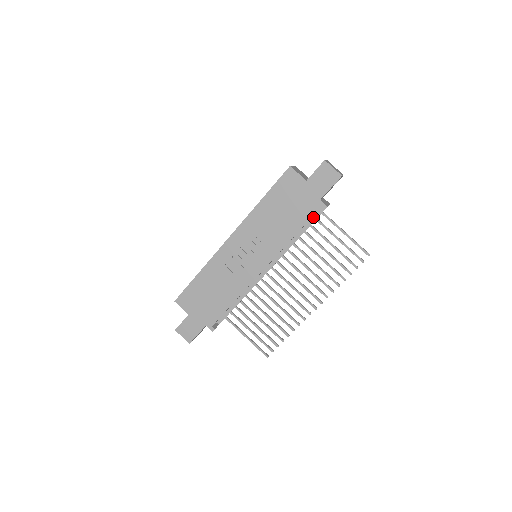
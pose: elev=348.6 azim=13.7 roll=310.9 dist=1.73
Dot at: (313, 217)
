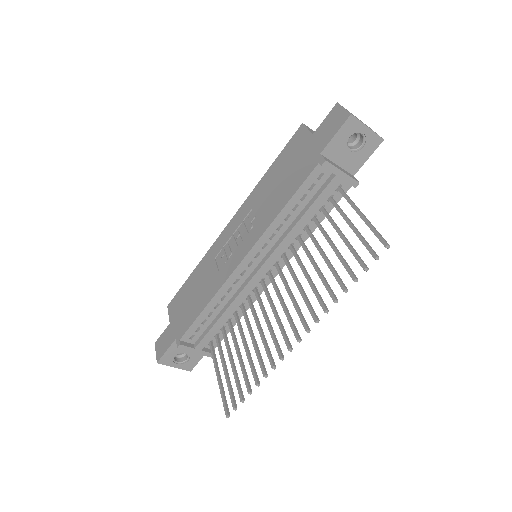
Dot at: (319, 190)
